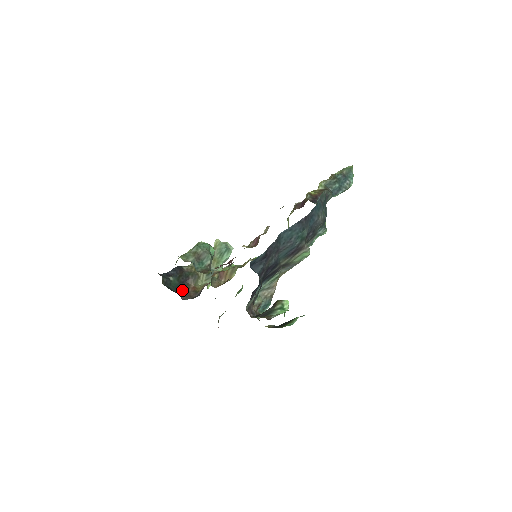
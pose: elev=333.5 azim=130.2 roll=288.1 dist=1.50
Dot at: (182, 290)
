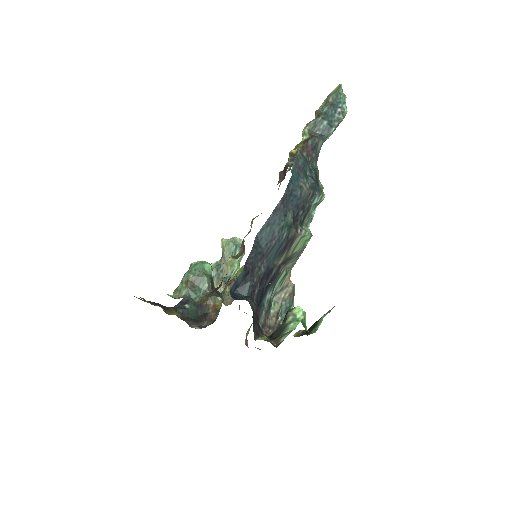
Dot at: (202, 315)
